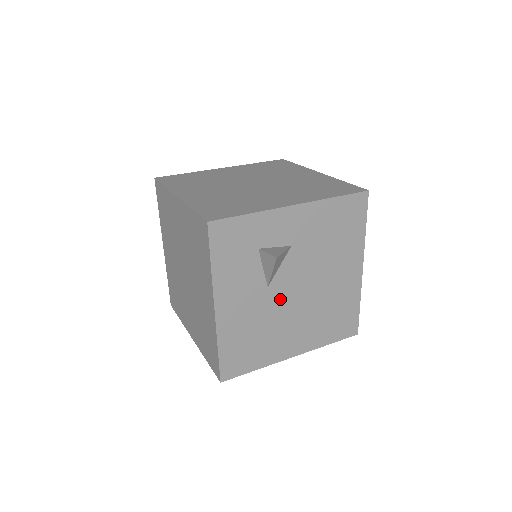
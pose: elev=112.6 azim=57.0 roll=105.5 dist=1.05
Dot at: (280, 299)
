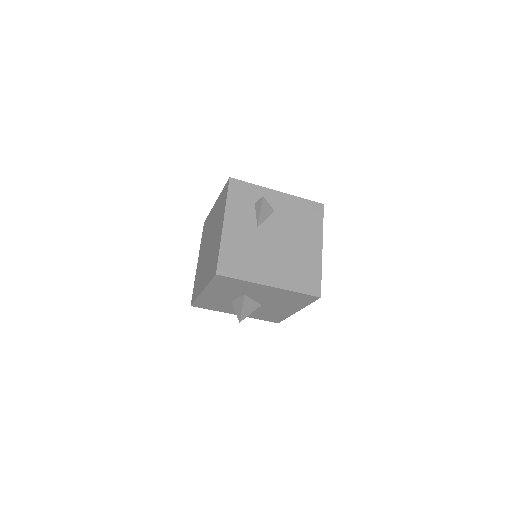
Dot at: (264, 239)
